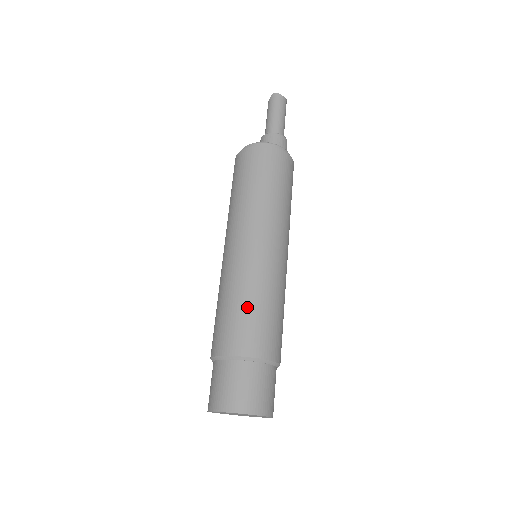
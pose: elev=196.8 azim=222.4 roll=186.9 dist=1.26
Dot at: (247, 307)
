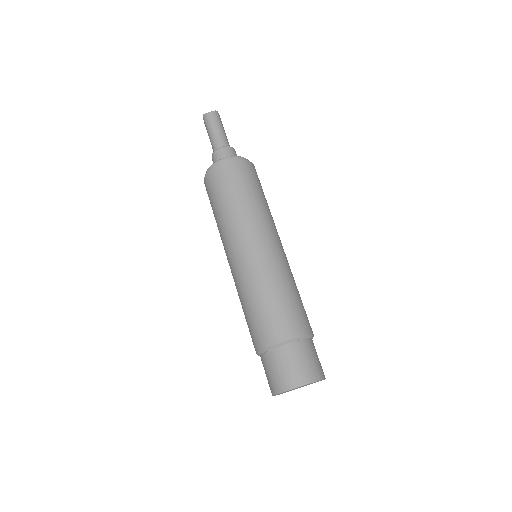
Dot at: (251, 309)
